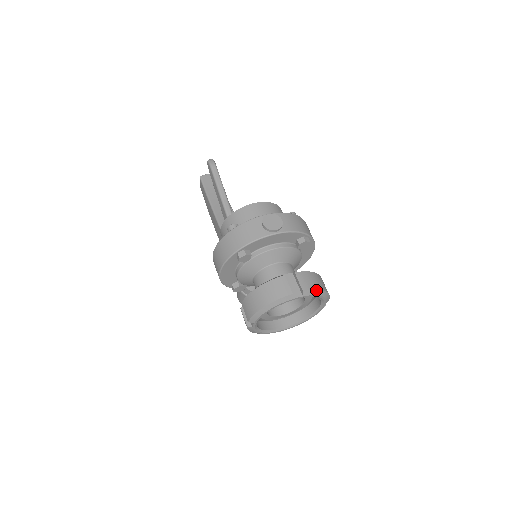
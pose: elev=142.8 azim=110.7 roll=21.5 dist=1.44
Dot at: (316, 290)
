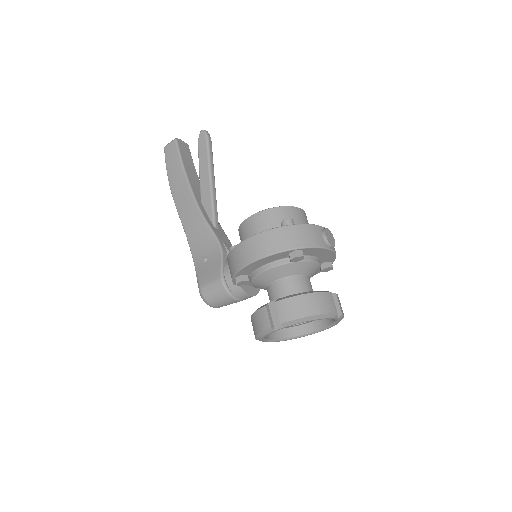
Dot at: (343, 317)
